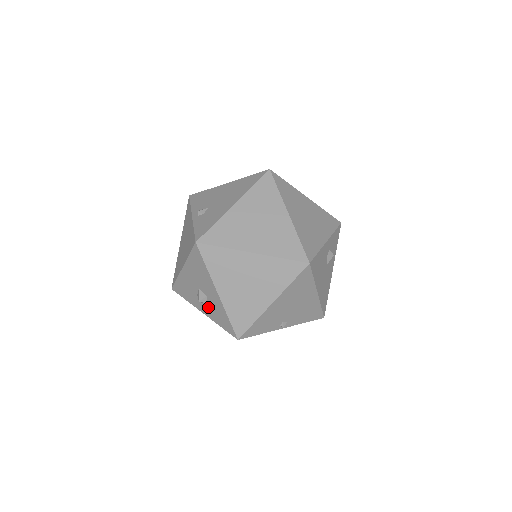
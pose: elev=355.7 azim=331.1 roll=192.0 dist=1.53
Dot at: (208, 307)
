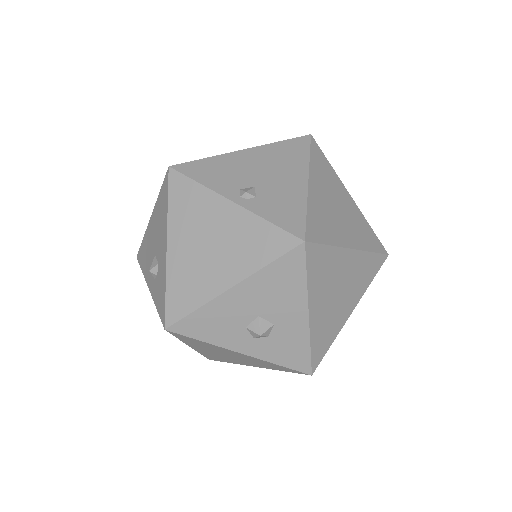
Dot at: (265, 341)
